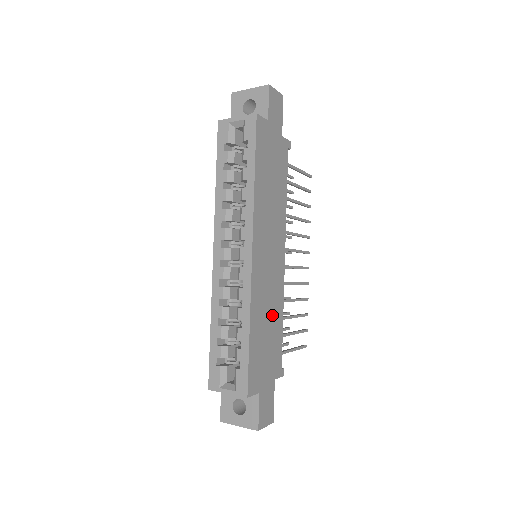
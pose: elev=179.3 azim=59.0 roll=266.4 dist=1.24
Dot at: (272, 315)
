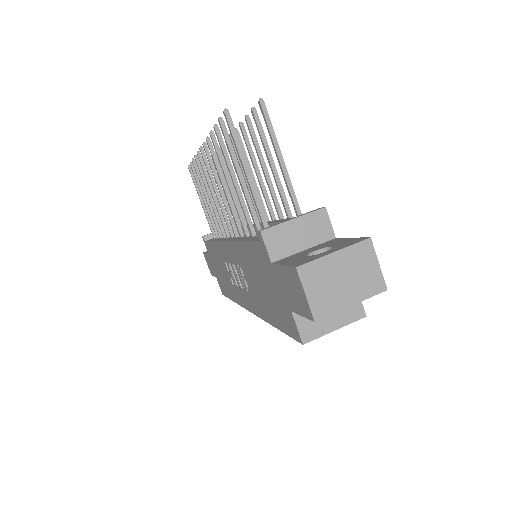
Dot at: occluded
